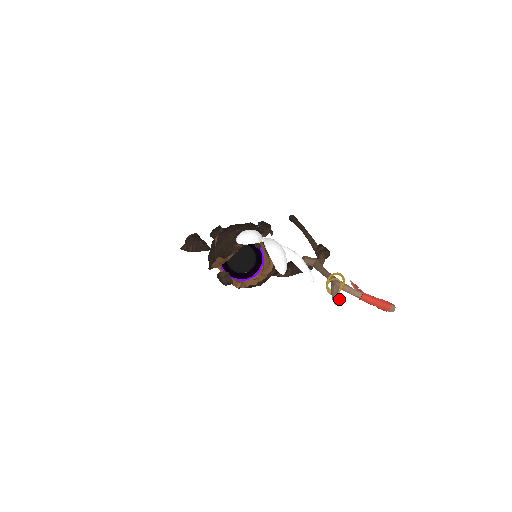
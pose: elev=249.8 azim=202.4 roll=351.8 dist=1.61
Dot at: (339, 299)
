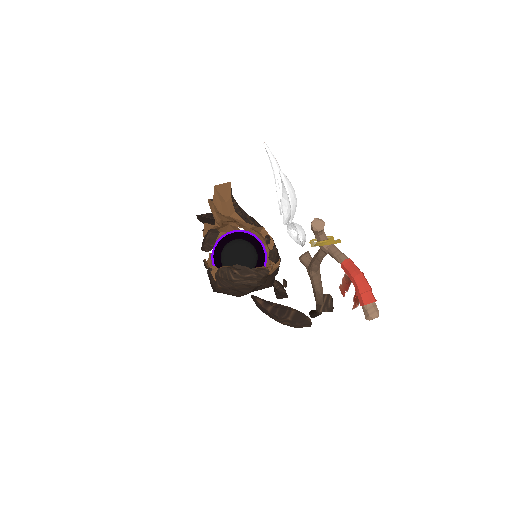
Dot at: (321, 220)
